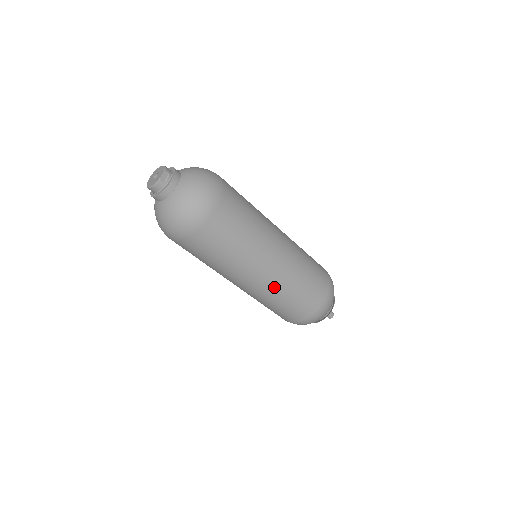
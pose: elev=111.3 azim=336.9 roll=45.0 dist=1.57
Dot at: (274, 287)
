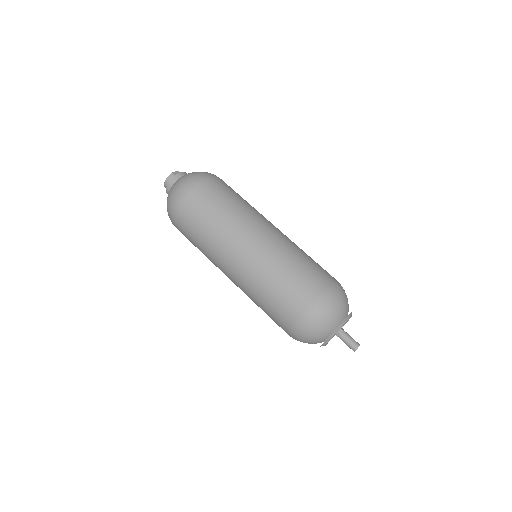
Dot at: (264, 258)
